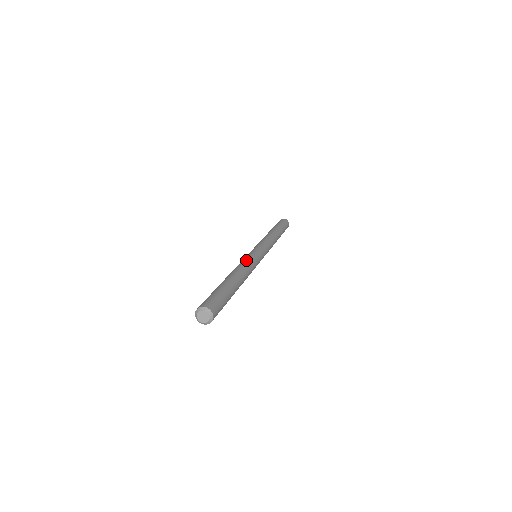
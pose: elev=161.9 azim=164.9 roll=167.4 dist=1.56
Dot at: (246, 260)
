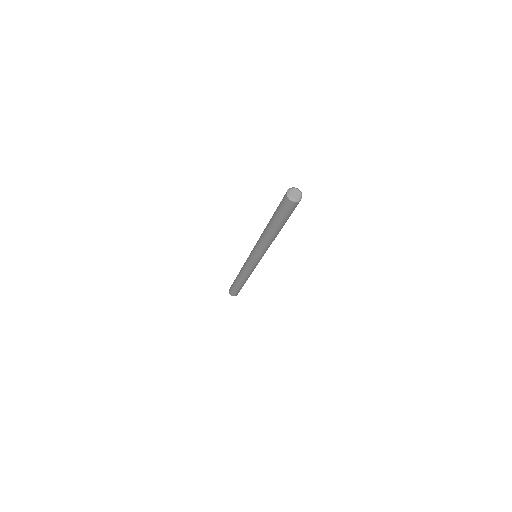
Dot at: occluded
